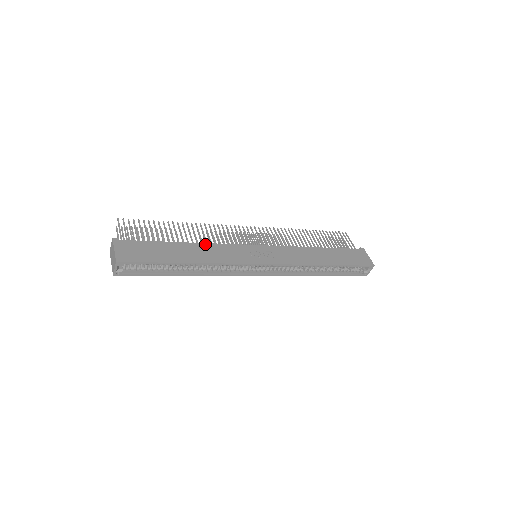
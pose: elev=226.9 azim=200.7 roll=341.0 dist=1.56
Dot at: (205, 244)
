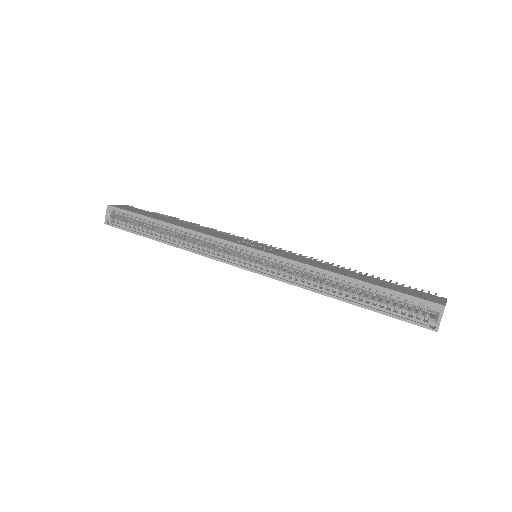
Dot at: (203, 228)
